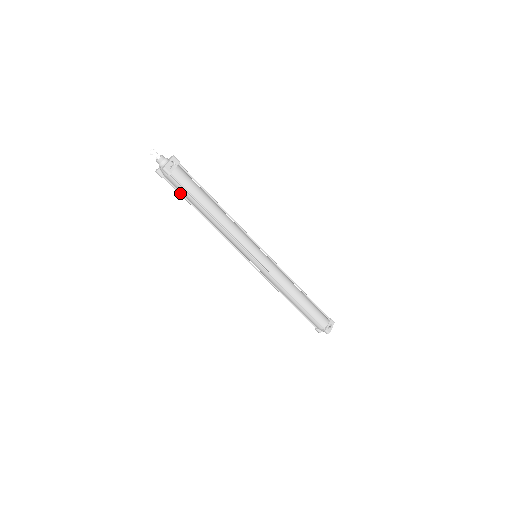
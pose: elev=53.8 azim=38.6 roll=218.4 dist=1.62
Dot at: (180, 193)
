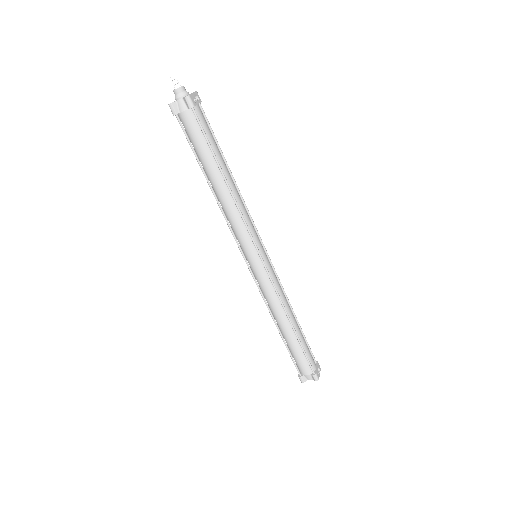
Dot at: occluded
